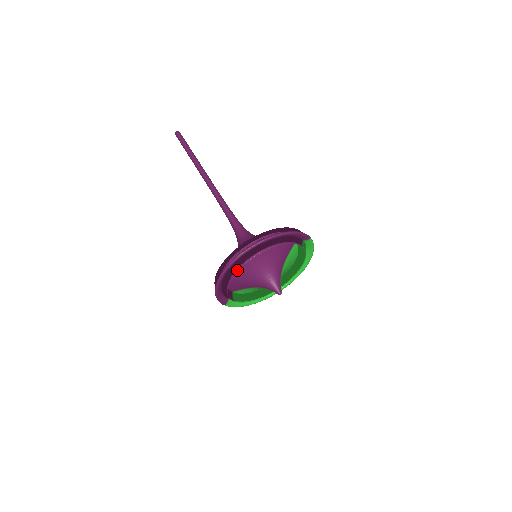
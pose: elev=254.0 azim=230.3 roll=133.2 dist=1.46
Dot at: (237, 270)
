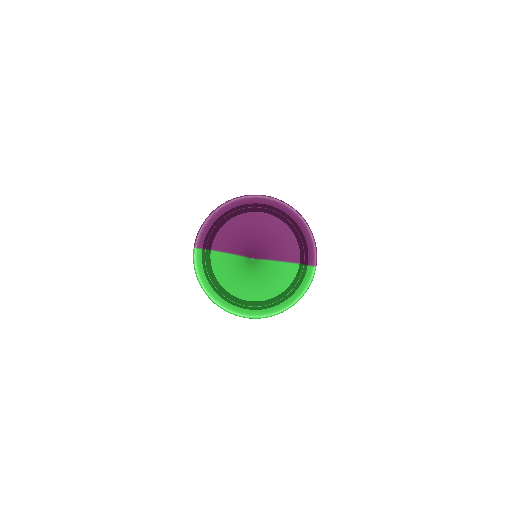
Dot at: (247, 207)
